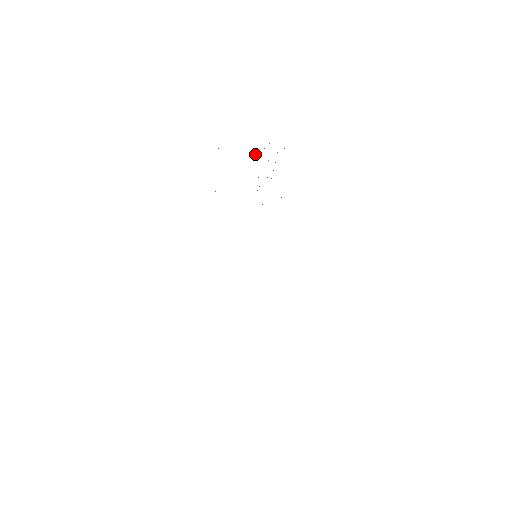
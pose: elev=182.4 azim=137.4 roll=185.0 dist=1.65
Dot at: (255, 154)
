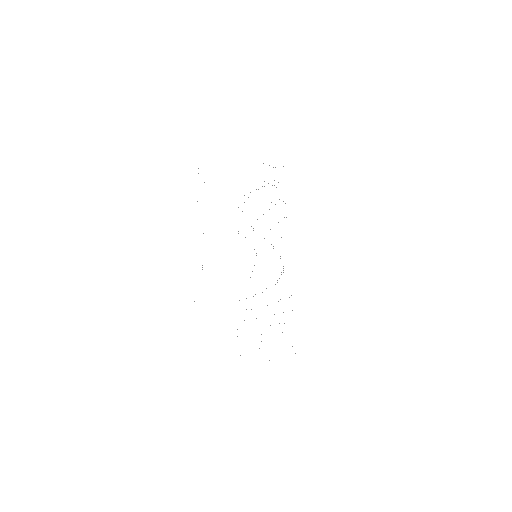
Dot at: occluded
